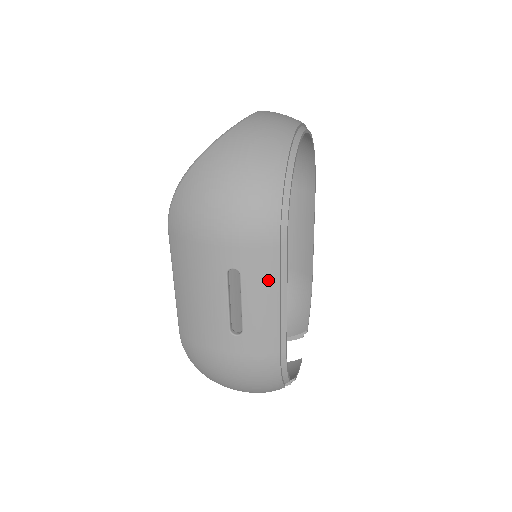
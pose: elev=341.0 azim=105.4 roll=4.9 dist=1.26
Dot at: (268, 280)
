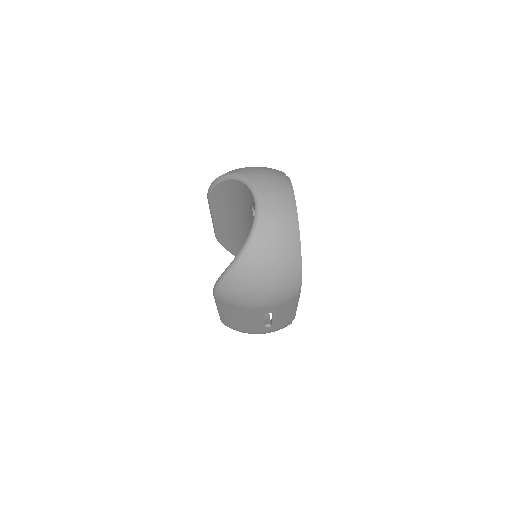
Dot at: (289, 309)
